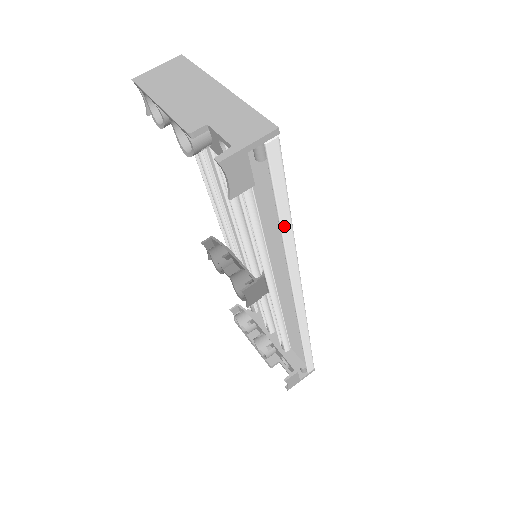
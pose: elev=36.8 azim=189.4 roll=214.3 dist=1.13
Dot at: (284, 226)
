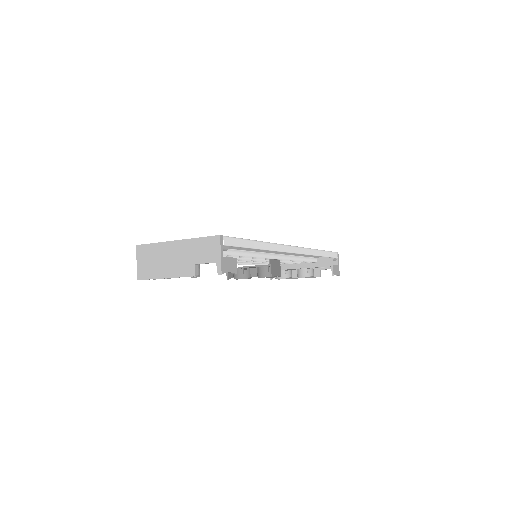
Dot at: (259, 247)
